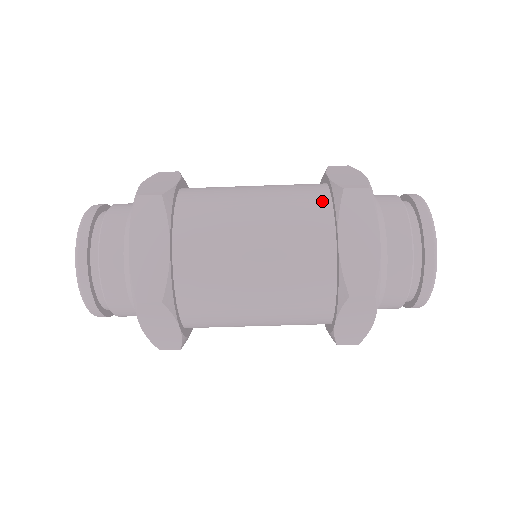
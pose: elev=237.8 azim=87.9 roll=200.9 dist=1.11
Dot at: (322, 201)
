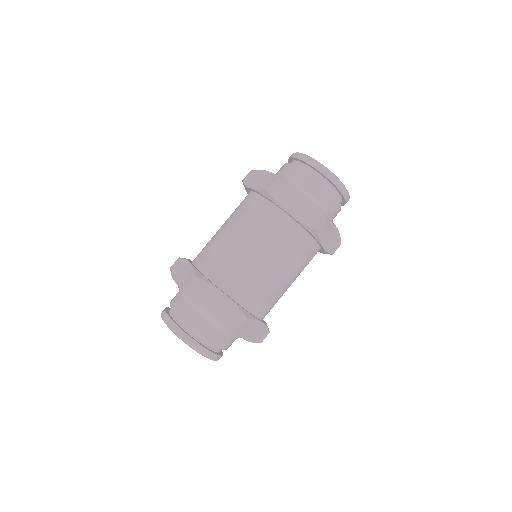
Dot at: (262, 203)
